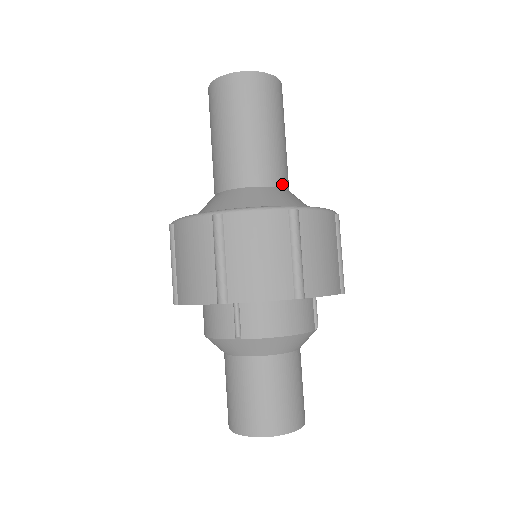
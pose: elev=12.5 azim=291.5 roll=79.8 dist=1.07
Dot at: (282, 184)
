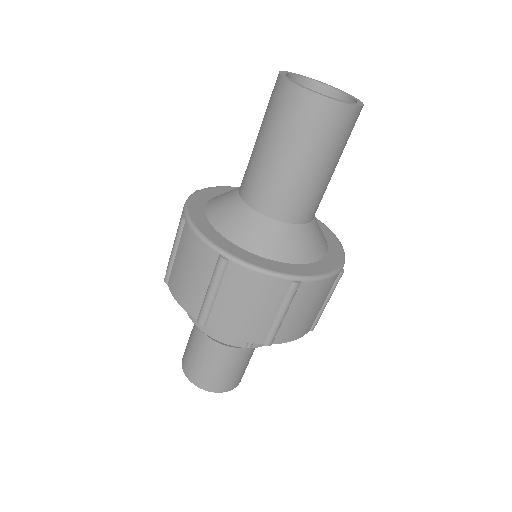
Dot at: occluded
